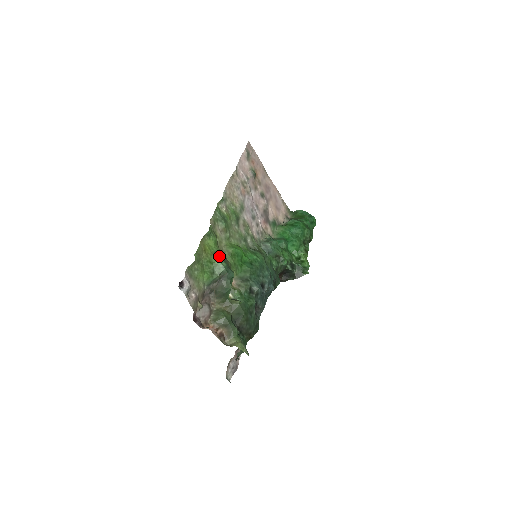
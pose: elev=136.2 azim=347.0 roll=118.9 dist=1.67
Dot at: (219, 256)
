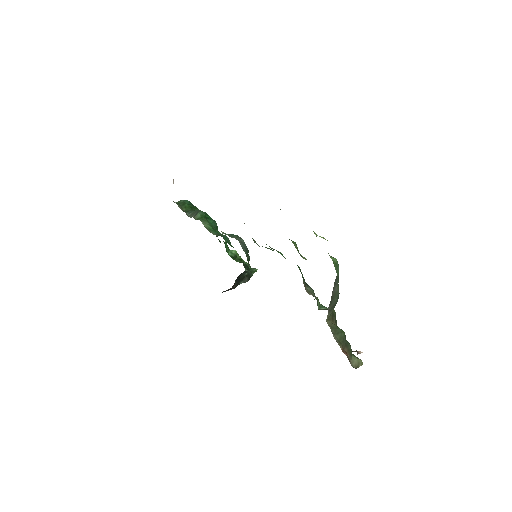
Dot at: occluded
